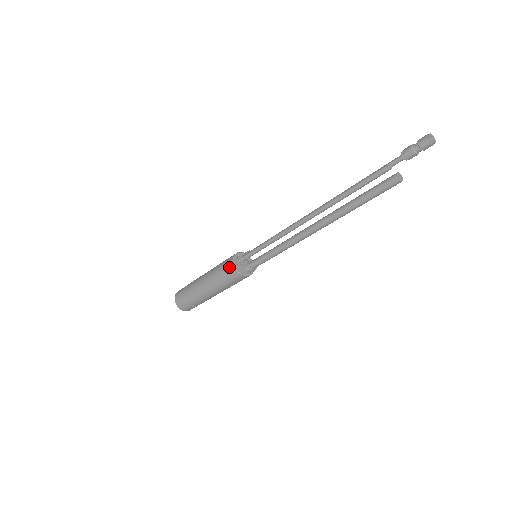
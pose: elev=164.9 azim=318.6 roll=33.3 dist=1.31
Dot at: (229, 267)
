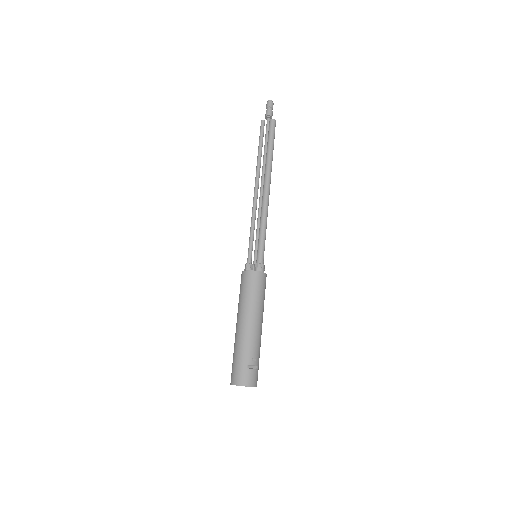
Dot at: (242, 278)
